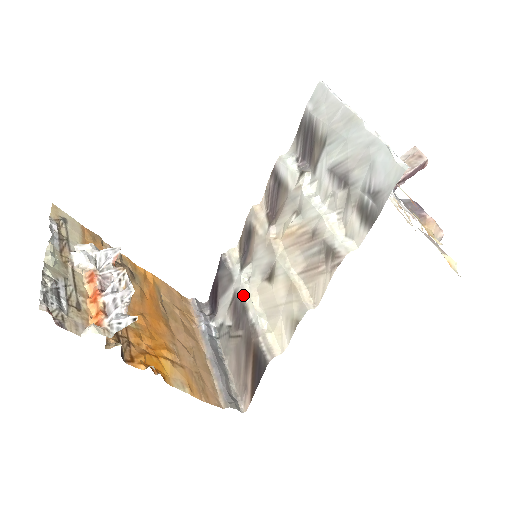
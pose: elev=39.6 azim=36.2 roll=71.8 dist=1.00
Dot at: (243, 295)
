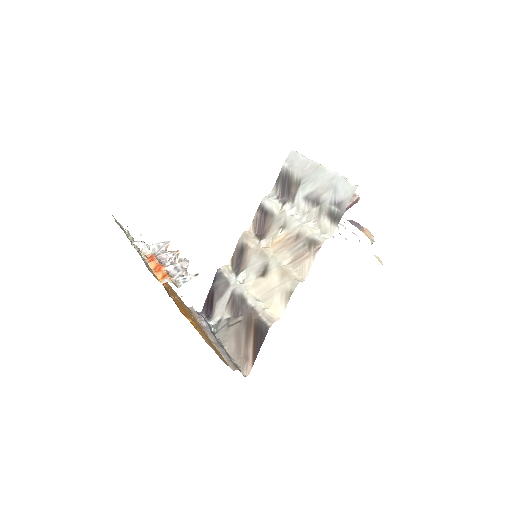
Dot at: (241, 291)
